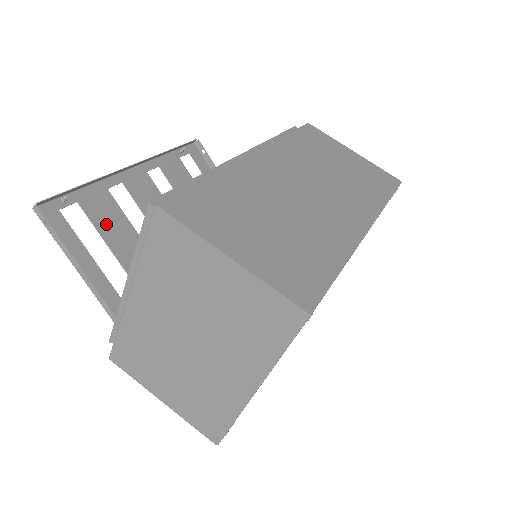
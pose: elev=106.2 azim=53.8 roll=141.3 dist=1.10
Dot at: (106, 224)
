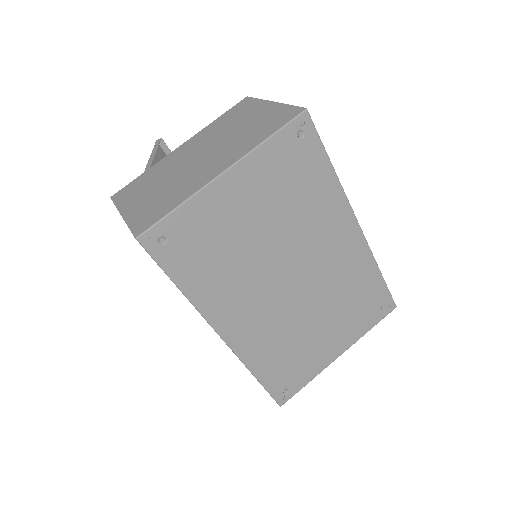
Dot at: occluded
